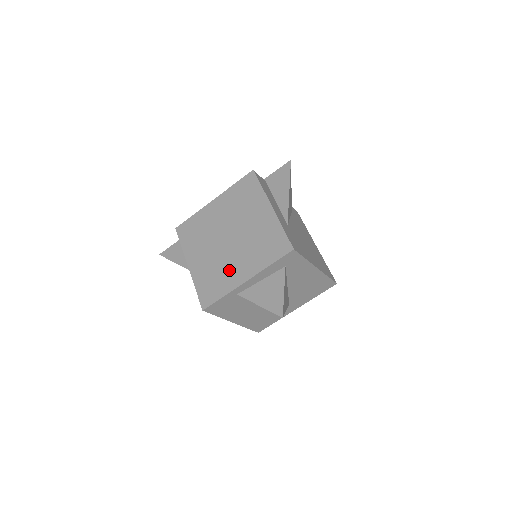
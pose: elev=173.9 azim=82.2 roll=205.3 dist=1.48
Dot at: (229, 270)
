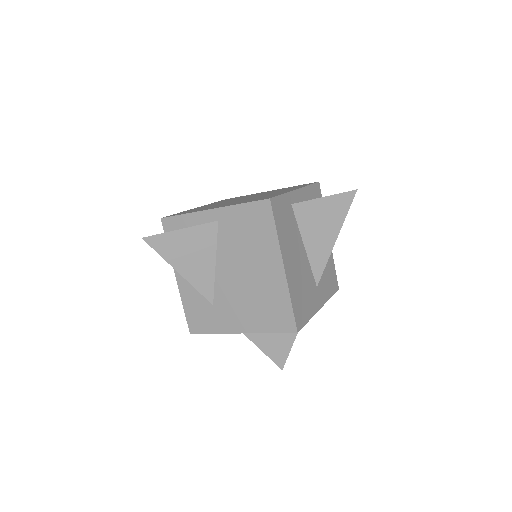
Dot at: occluded
